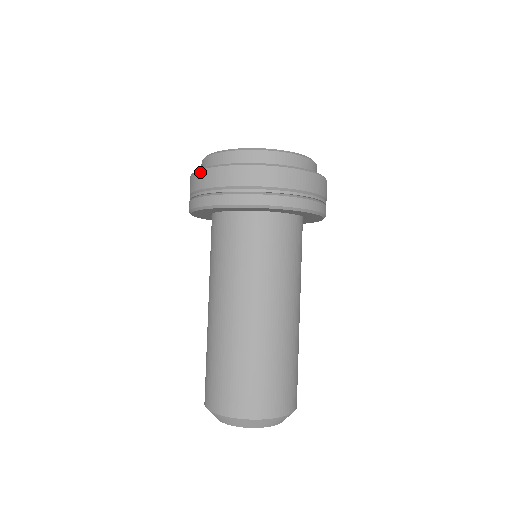
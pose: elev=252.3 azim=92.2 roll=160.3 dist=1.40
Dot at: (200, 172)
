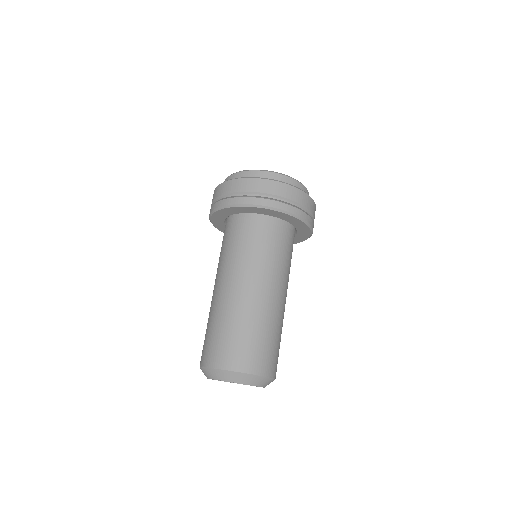
Dot at: (236, 180)
